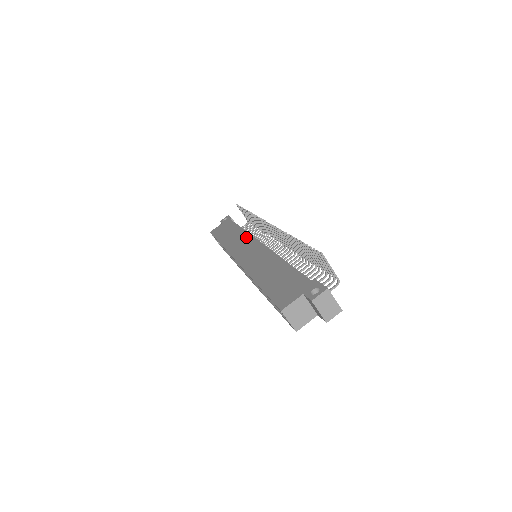
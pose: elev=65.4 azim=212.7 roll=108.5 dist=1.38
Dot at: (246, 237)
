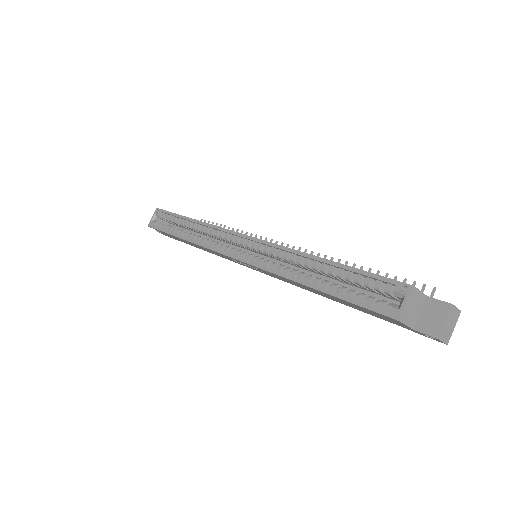
Dot at: occluded
